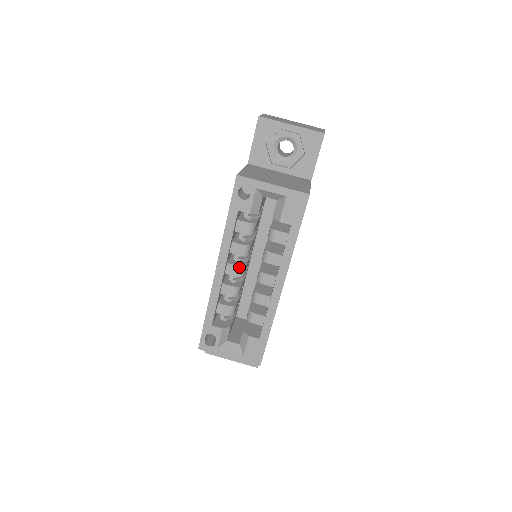
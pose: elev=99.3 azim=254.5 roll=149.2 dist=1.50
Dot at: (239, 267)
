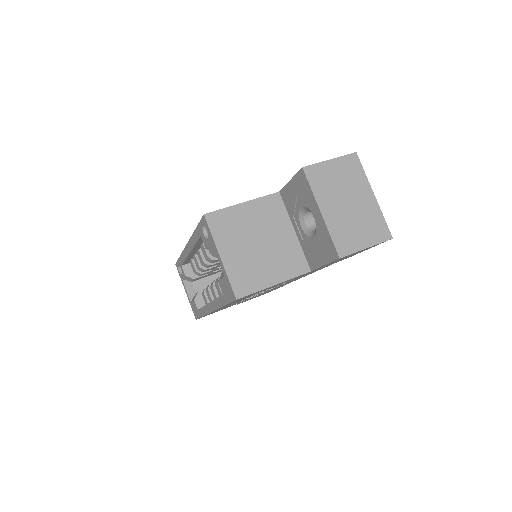
Dot at: (203, 261)
